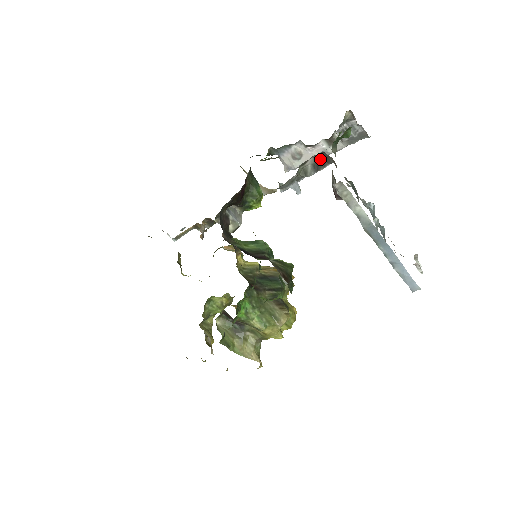
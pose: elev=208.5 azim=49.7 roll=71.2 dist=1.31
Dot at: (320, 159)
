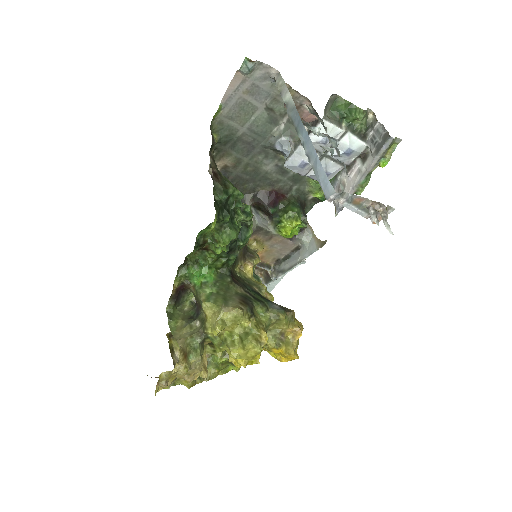
Dot at: (314, 122)
